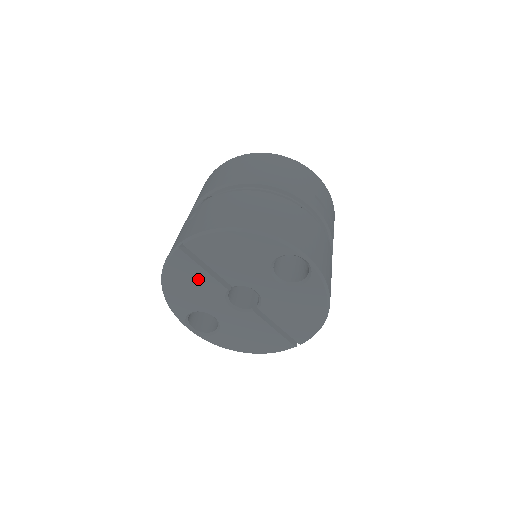
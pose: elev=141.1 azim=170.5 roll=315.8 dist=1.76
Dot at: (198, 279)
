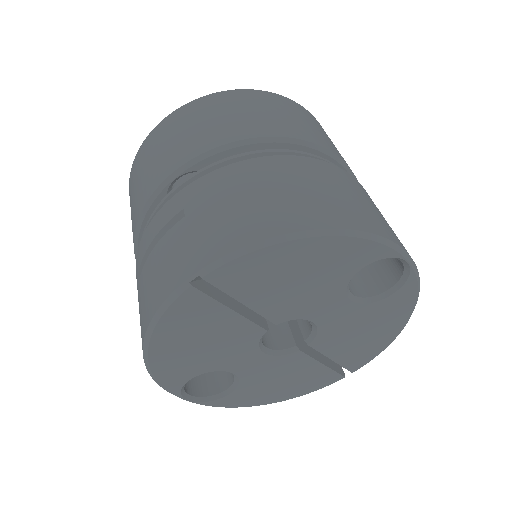
Dot at: (218, 327)
